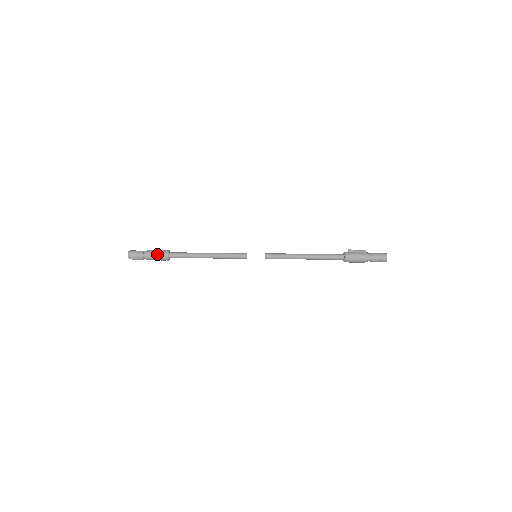
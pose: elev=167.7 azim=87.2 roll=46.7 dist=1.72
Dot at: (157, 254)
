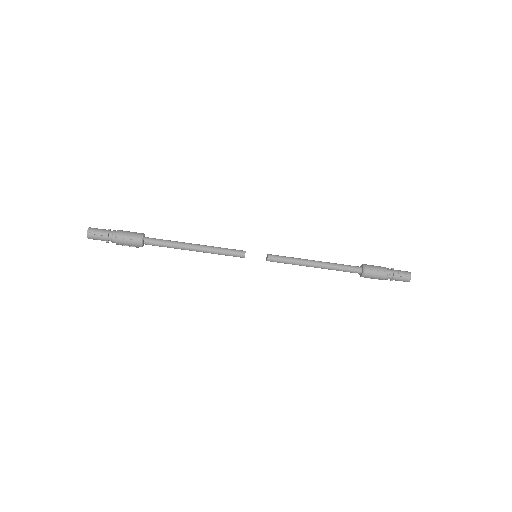
Dot at: (129, 232)
